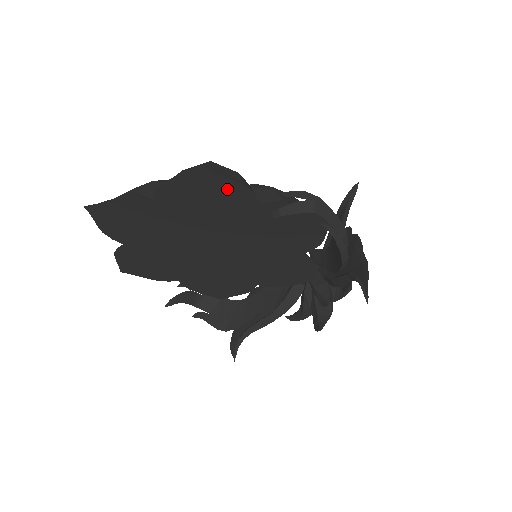
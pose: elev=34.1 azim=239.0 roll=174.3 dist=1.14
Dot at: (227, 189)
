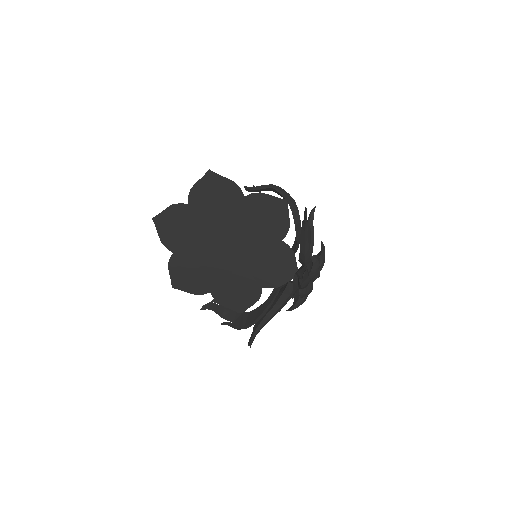
Dot at: (225, 186)
